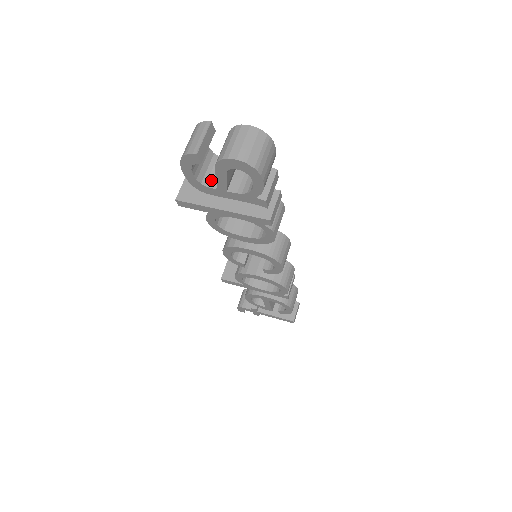
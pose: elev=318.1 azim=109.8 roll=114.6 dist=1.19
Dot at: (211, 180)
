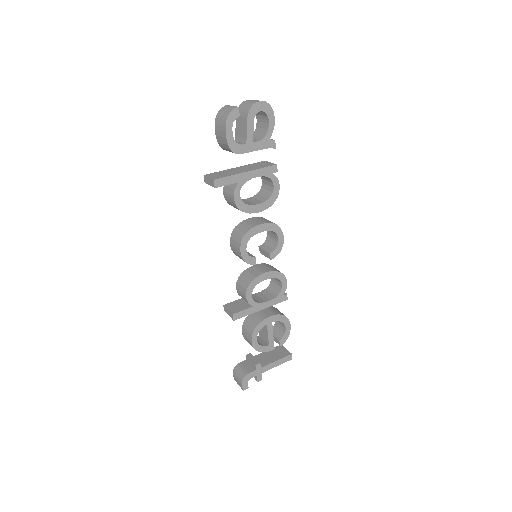
Dot at: (238, 144)
